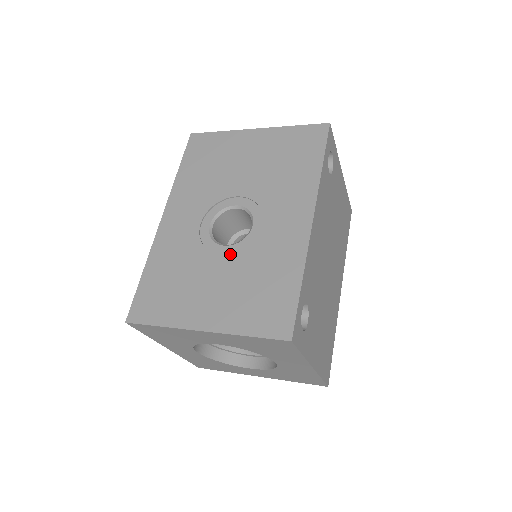
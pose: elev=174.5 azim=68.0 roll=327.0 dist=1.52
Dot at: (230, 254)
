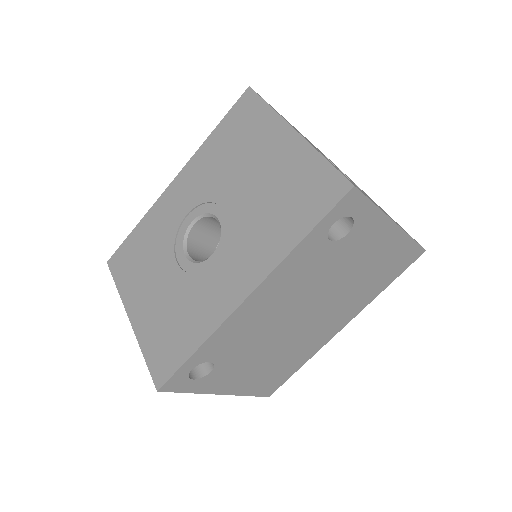
Dot at: (181, 269)
